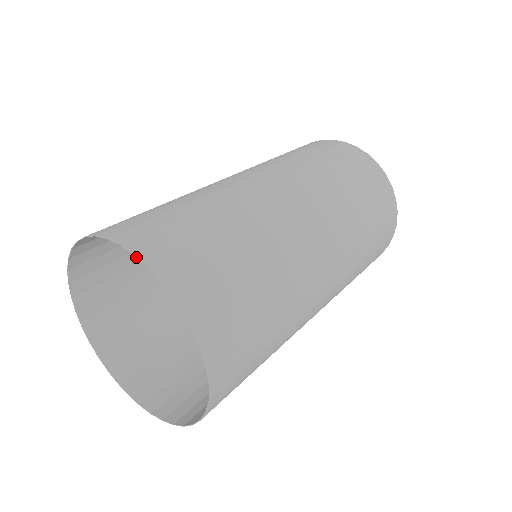
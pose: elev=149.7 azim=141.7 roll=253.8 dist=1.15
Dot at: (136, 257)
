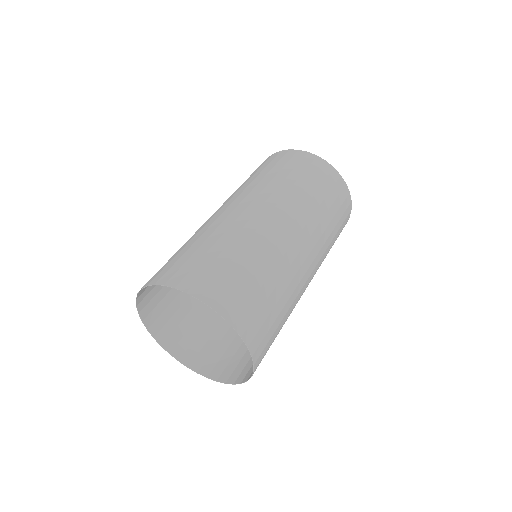
Dot at: occluded
